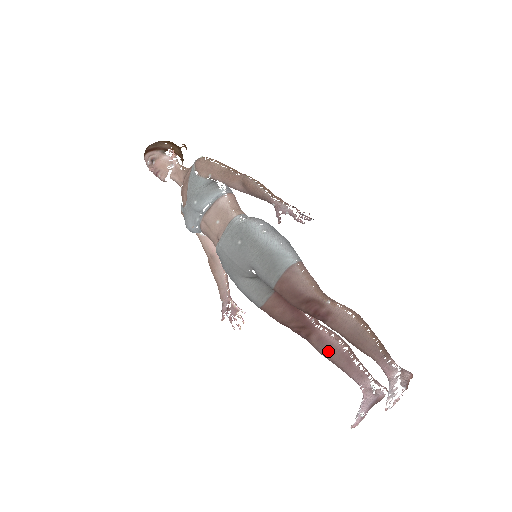
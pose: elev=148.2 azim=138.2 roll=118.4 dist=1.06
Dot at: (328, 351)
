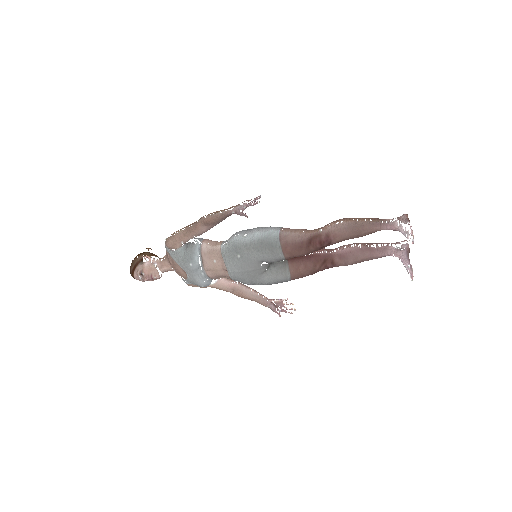
Dot at: (352, 258)
